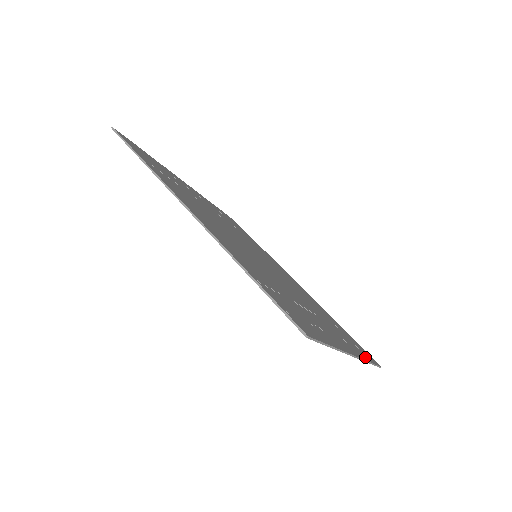
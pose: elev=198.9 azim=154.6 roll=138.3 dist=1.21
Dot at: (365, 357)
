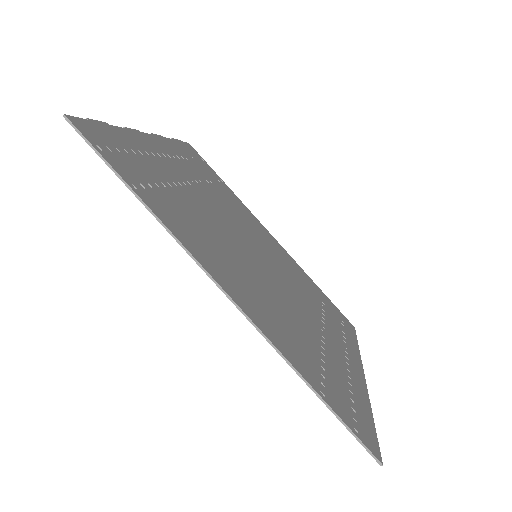
Dot at: (354, 343)
